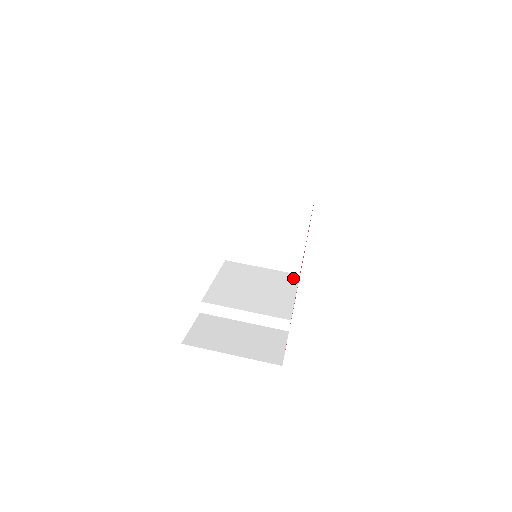
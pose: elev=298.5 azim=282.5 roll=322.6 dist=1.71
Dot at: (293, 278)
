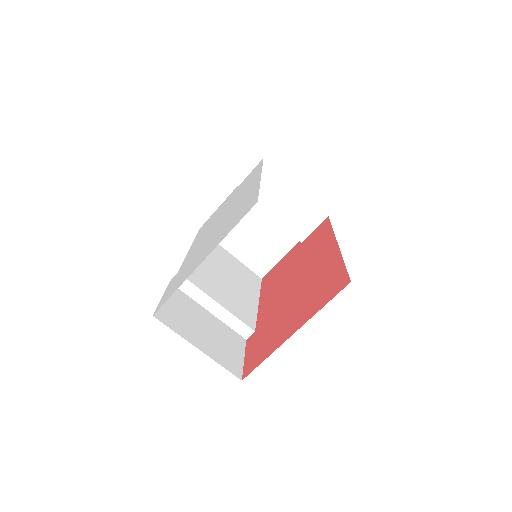
Dot at: (257, 280)
